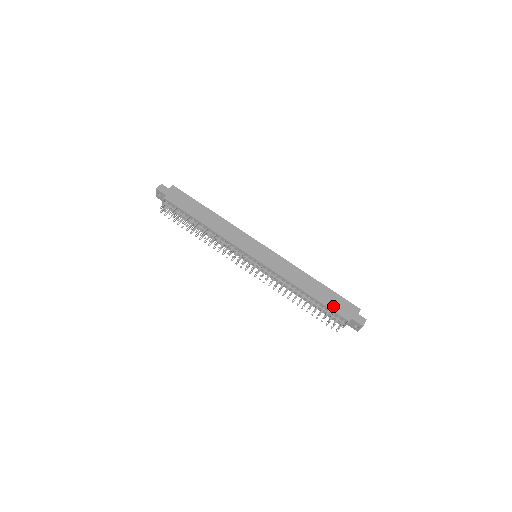
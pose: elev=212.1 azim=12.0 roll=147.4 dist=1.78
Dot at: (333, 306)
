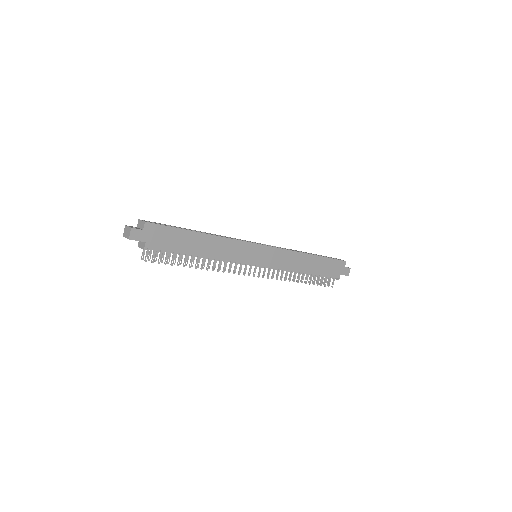
Dot at: (327, 272)
